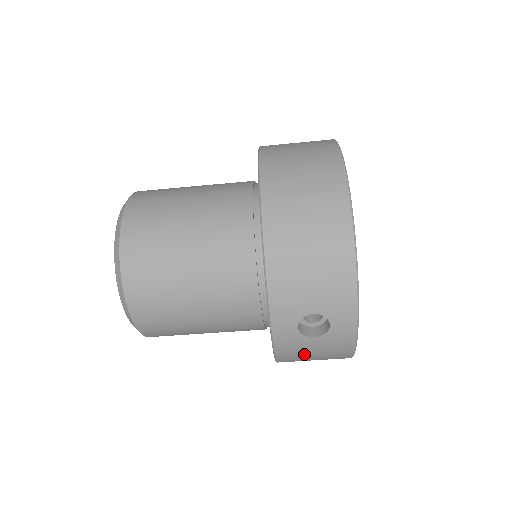
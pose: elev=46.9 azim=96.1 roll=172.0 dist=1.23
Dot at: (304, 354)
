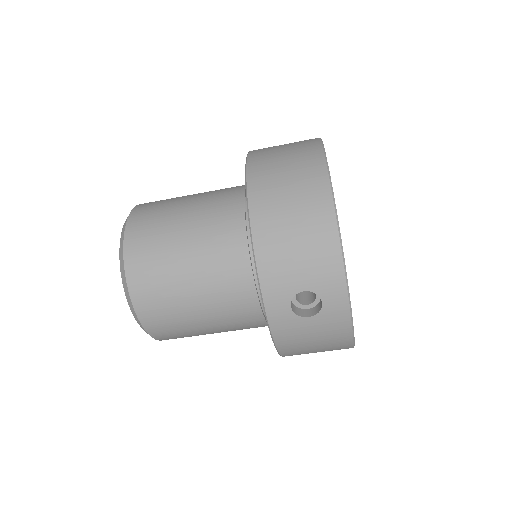
Dot at: (303, 339)
